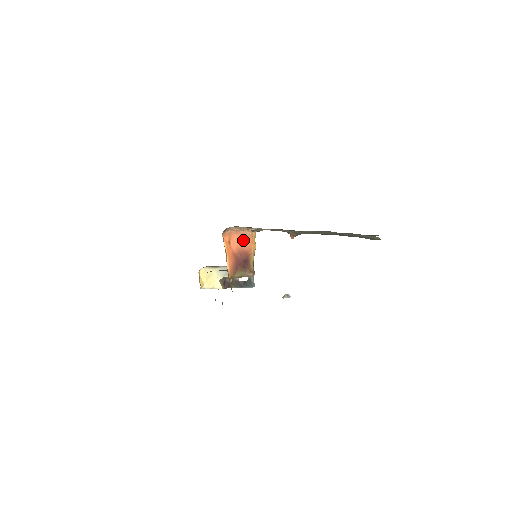
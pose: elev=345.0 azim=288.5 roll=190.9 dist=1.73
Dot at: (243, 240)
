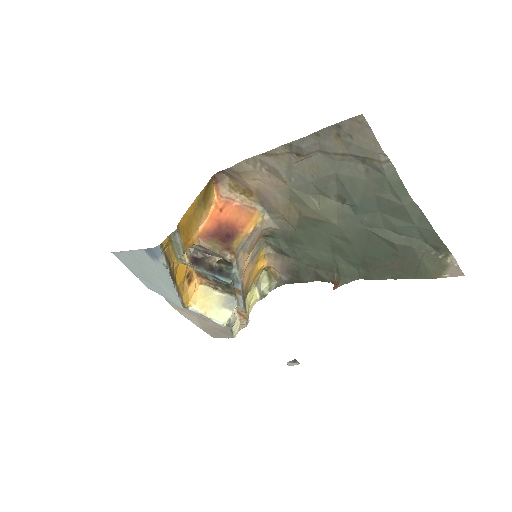
Dot at: (239, 214)
